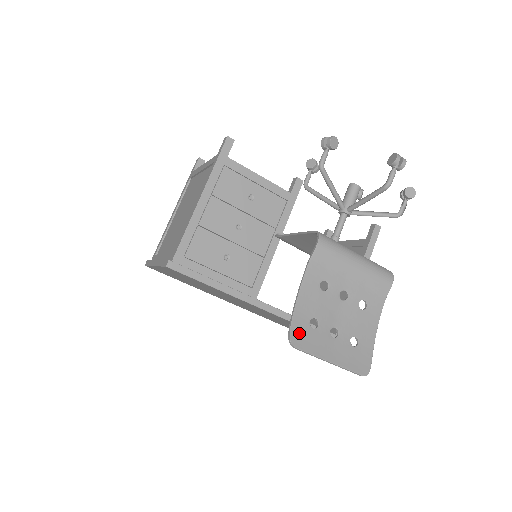
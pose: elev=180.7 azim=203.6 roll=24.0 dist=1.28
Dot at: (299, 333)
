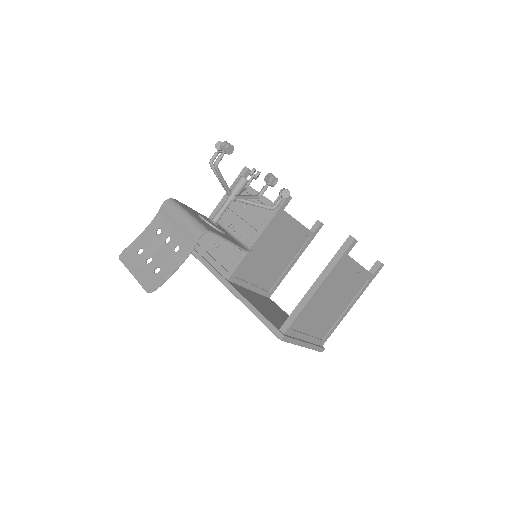
Dot at: (128, 253)
